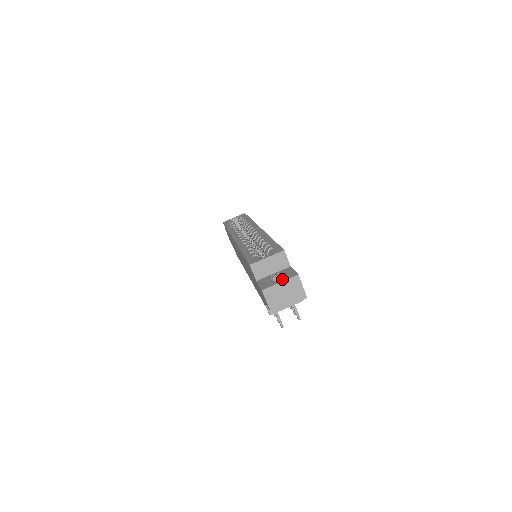
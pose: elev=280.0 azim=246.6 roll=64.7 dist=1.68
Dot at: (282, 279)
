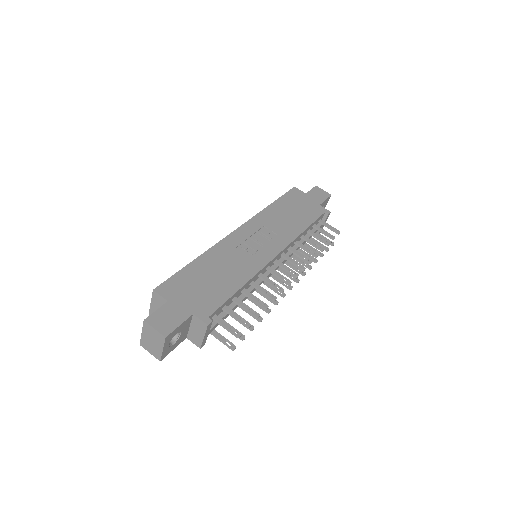
Dot at: occluded
